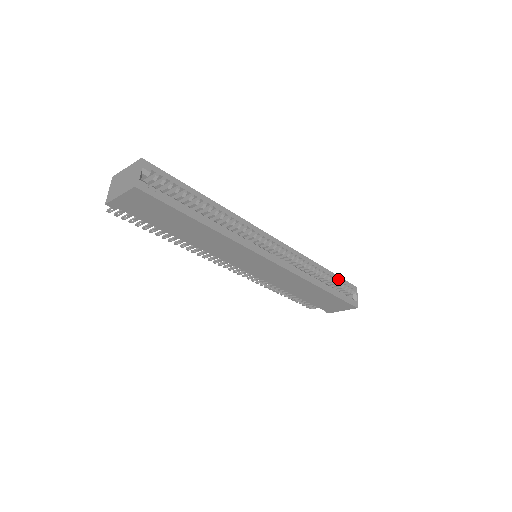
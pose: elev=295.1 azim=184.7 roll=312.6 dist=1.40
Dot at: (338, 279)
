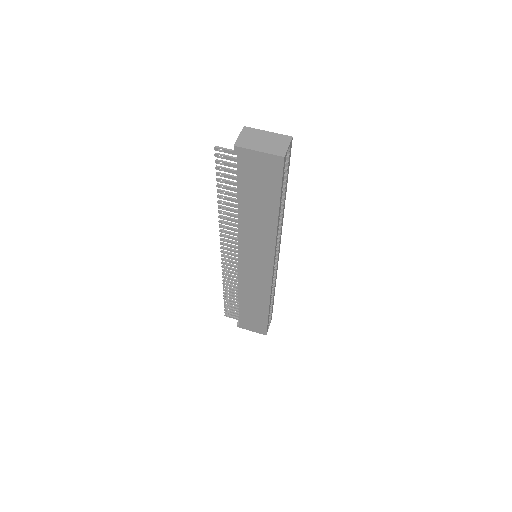
Dot at: occluded
